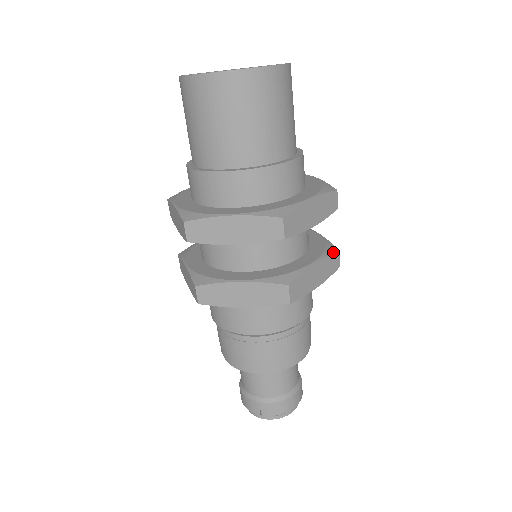
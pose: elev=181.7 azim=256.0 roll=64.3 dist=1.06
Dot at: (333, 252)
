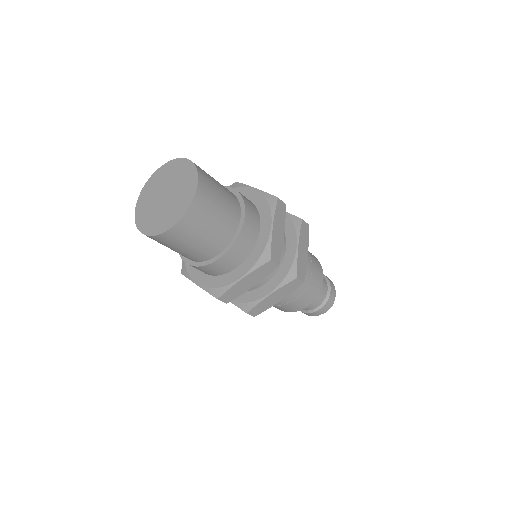
Dot at: (289, 282)
